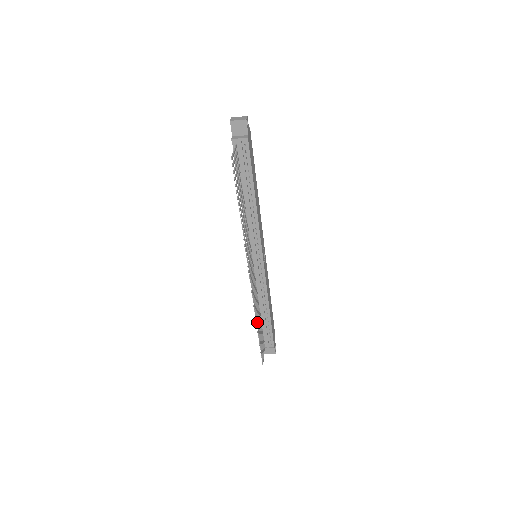
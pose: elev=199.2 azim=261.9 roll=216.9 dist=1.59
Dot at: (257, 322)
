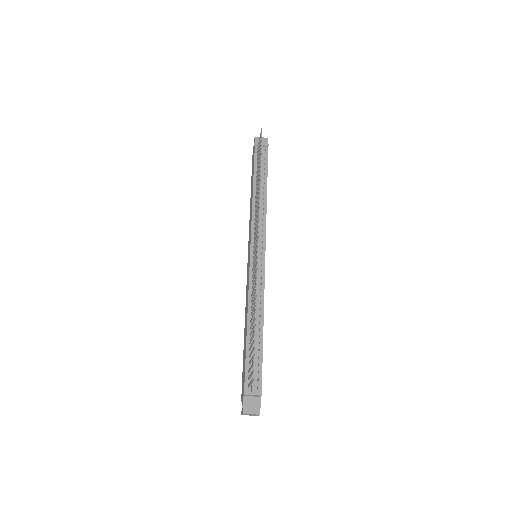
Dot at: occluded
